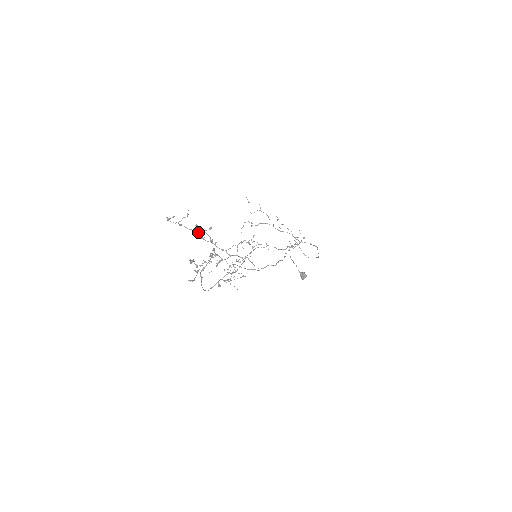
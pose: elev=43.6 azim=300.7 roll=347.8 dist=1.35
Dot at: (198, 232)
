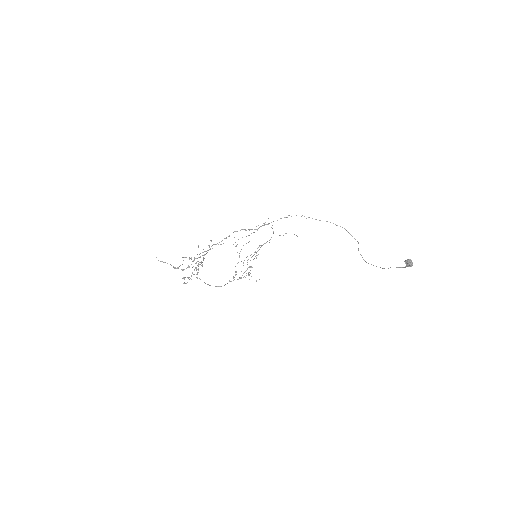
Dot at: occluded
